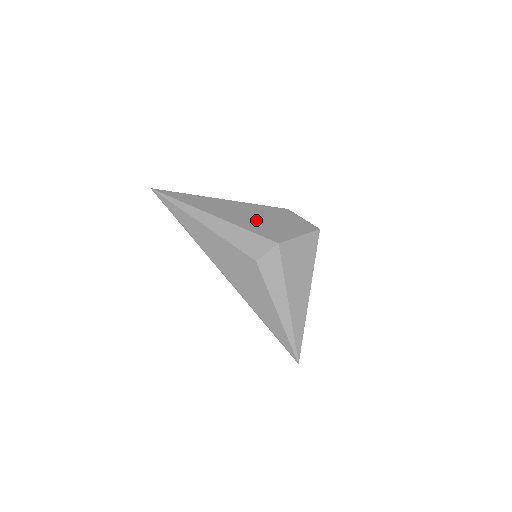
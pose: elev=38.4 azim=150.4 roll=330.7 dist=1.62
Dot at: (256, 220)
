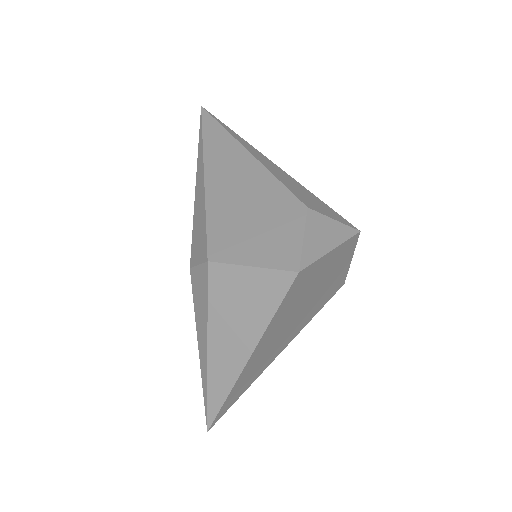
Dot at: (237, 206)
